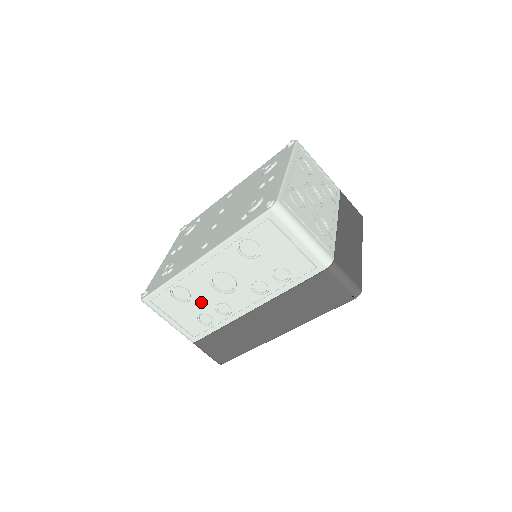
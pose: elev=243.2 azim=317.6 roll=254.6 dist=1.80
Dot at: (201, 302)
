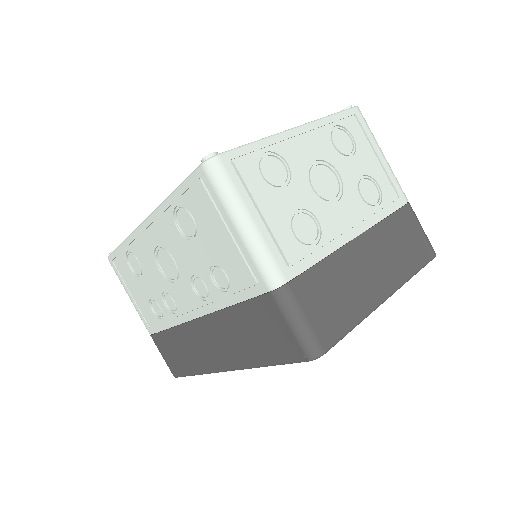
Dot at: (150, 283)
